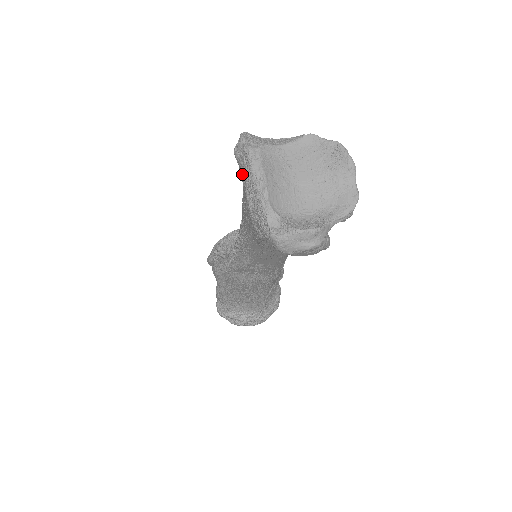
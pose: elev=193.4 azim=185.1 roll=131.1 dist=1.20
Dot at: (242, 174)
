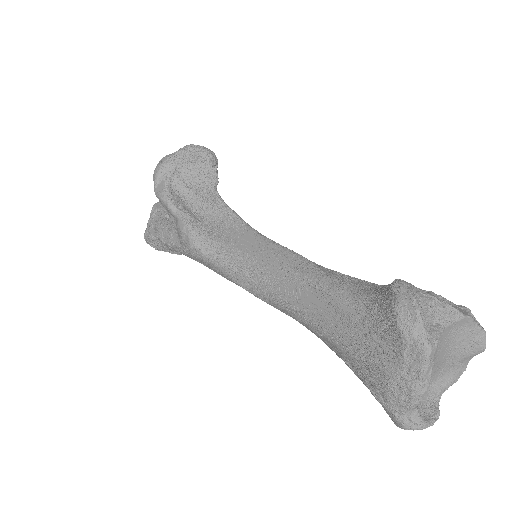
Dot at: (399, 355)
